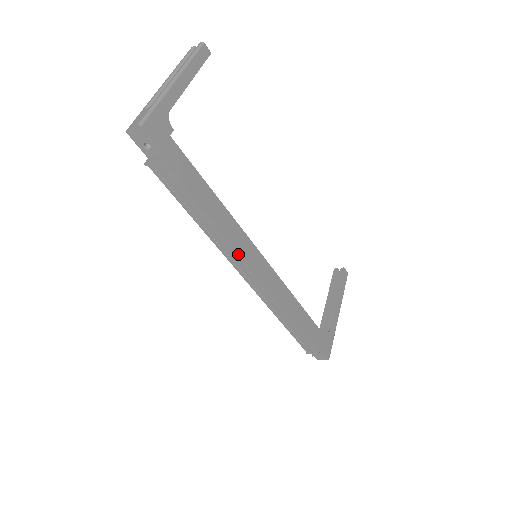
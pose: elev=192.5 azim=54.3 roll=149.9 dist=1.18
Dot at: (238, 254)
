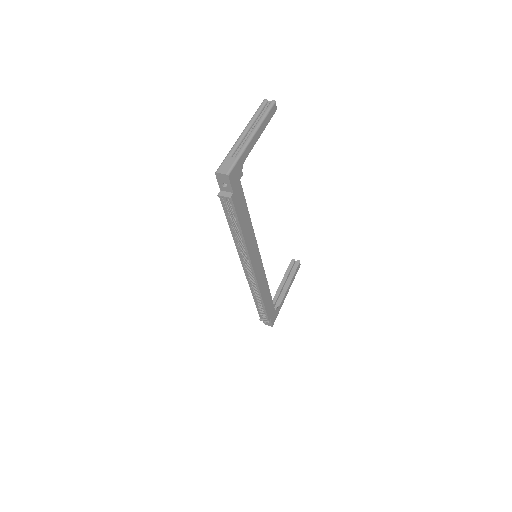
Dot at: (249, 258)
